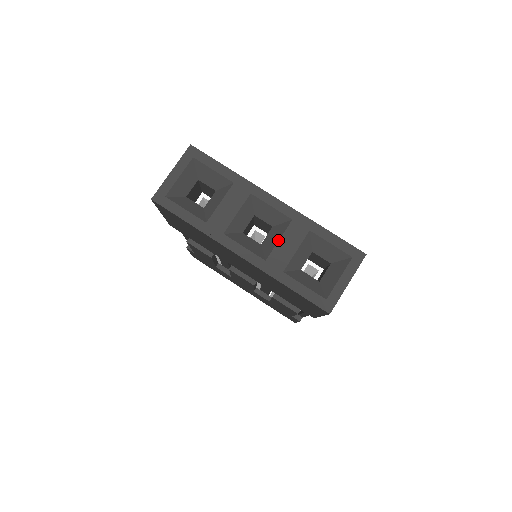
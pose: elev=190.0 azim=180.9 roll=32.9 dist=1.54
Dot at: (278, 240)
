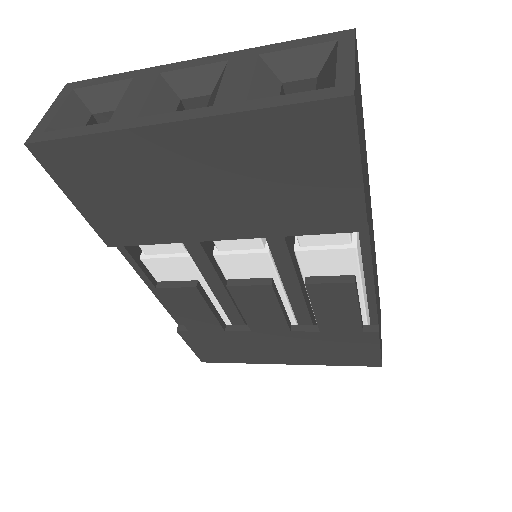
Dot at: (219, 83)
